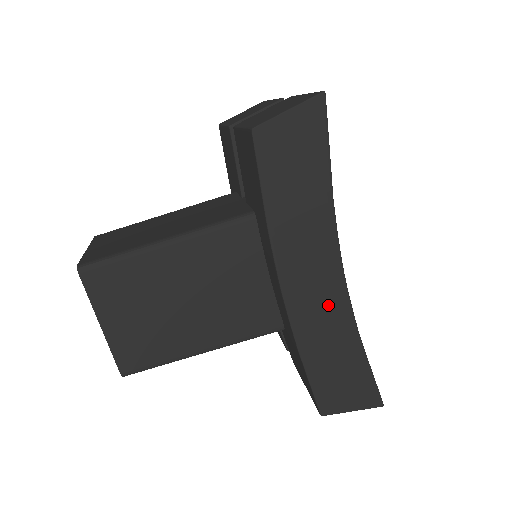
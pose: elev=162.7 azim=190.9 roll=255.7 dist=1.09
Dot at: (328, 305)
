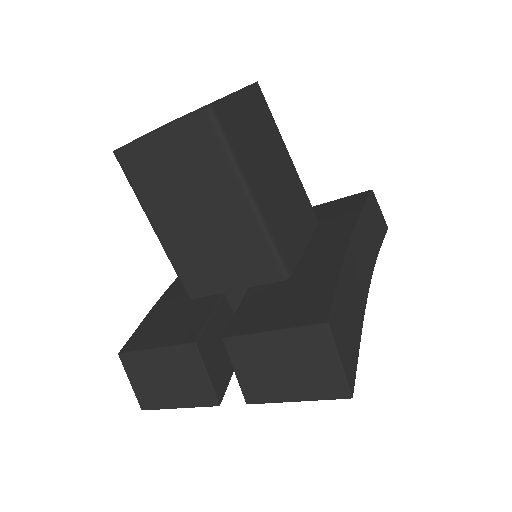
Dot at: (362, 277)
